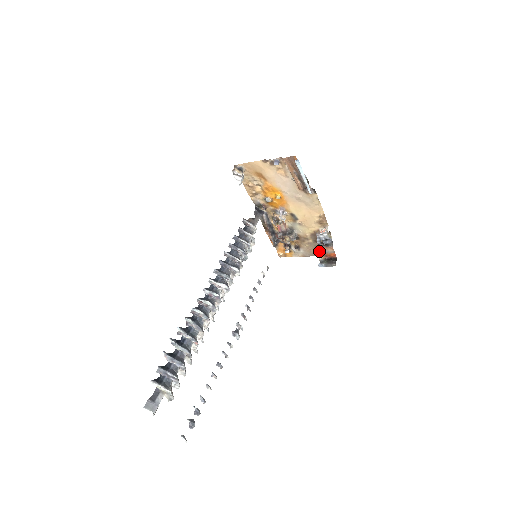
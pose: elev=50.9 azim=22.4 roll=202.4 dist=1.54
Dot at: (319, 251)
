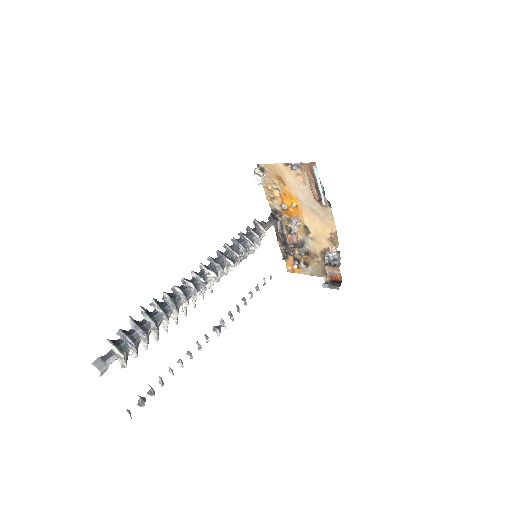
Dot at: (326, 271)
